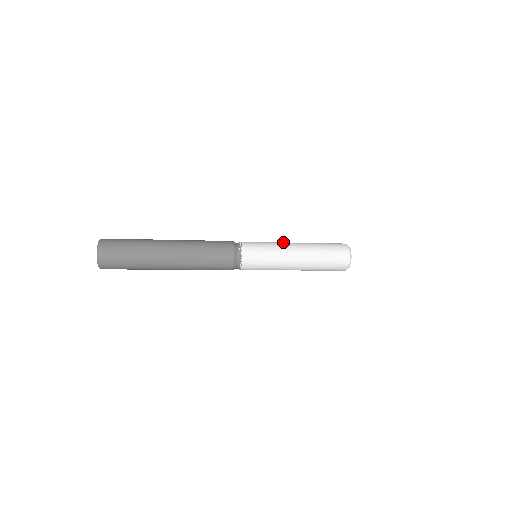
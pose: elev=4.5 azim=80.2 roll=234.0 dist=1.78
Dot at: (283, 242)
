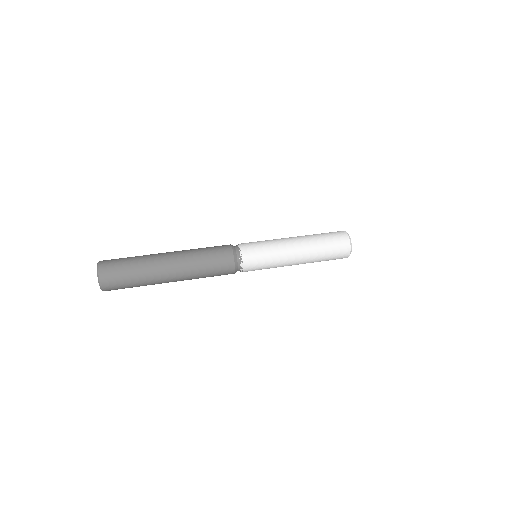
Dot at: (285, 249)
